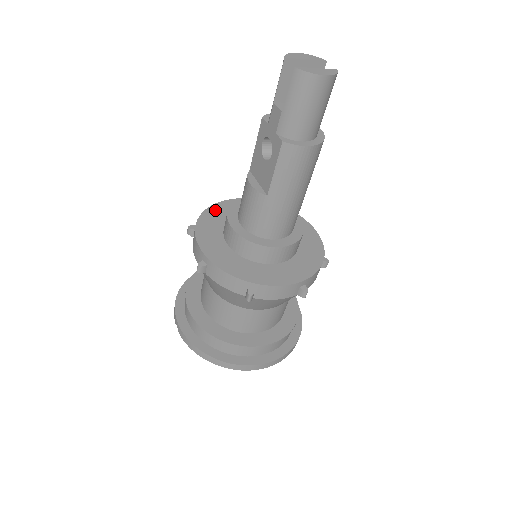
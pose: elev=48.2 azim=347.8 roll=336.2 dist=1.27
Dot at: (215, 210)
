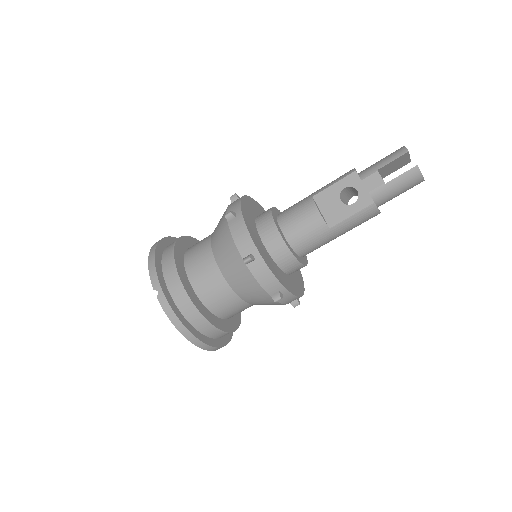
Dot at: (245, 204)
